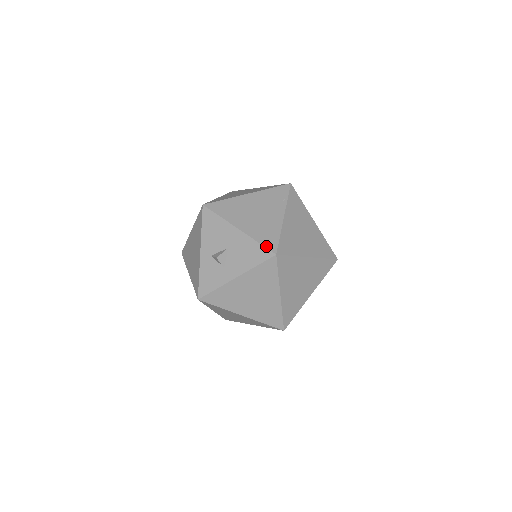
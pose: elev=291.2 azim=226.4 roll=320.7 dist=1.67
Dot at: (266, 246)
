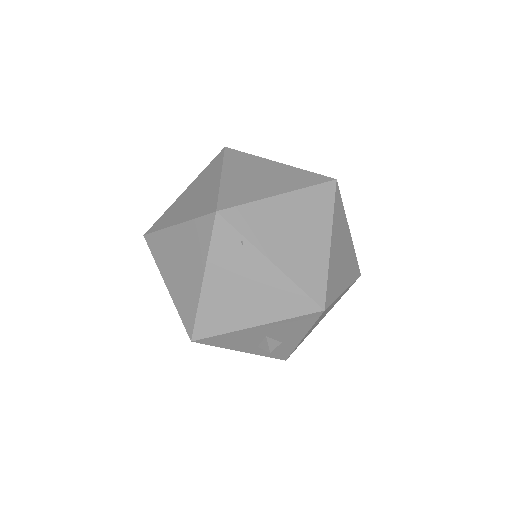
Dot at: (304, 314)
